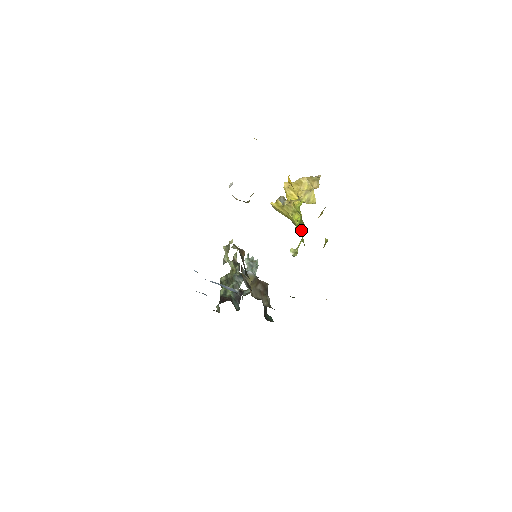
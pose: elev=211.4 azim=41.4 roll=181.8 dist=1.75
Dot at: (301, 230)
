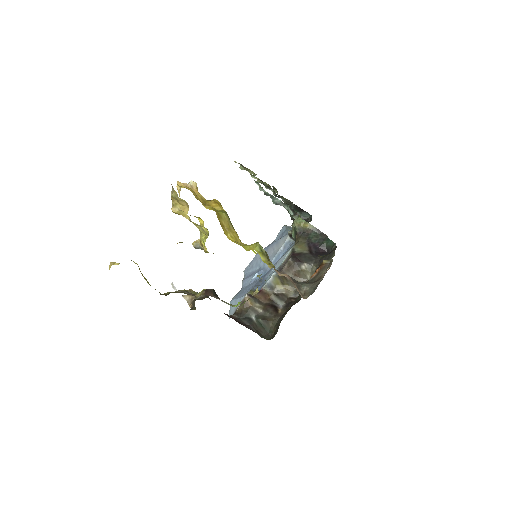
Dot at: occluded
